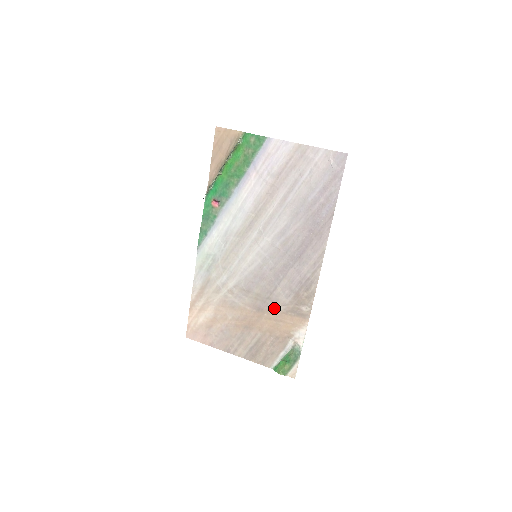
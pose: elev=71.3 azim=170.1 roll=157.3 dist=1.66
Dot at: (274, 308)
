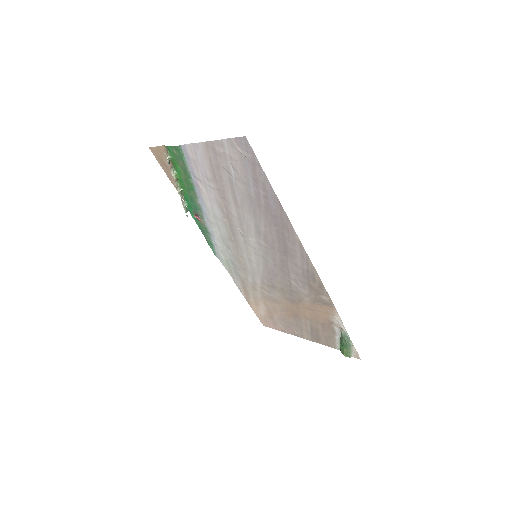
Dot at: (302, 299)
